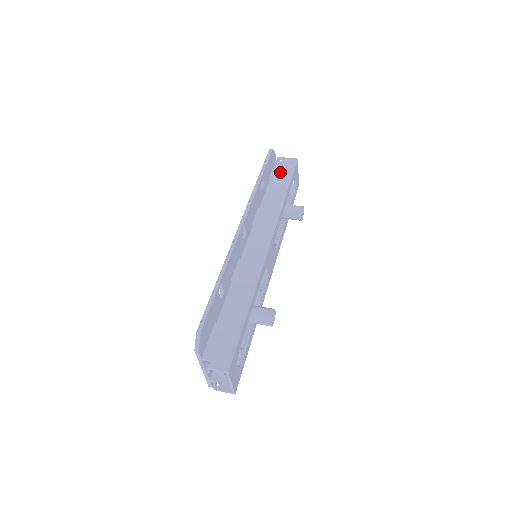
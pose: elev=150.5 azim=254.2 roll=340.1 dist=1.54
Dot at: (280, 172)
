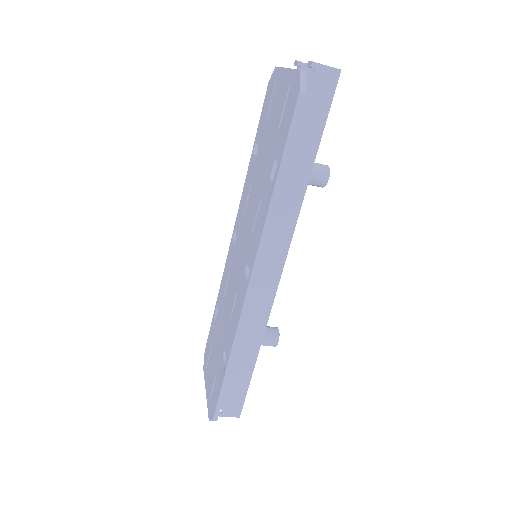
Dot at: occluded
